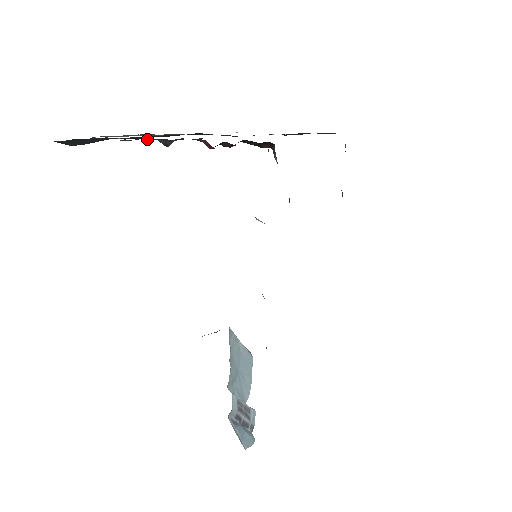
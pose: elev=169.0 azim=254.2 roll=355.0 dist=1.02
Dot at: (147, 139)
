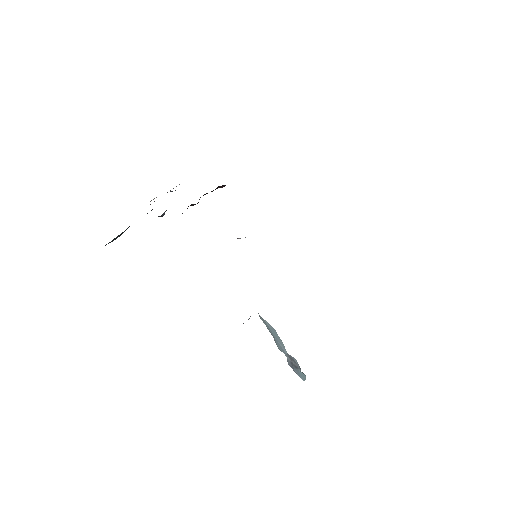
Dot at: occluded
